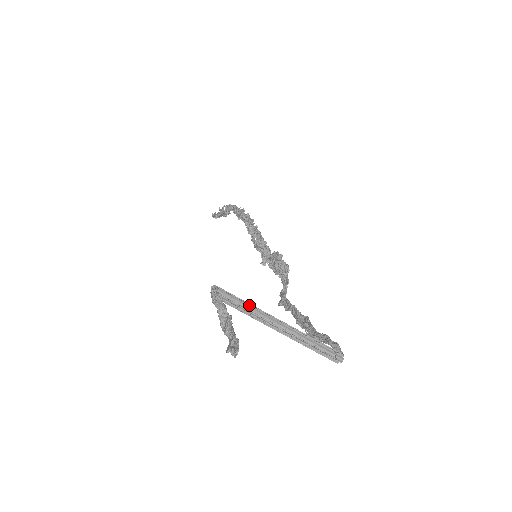
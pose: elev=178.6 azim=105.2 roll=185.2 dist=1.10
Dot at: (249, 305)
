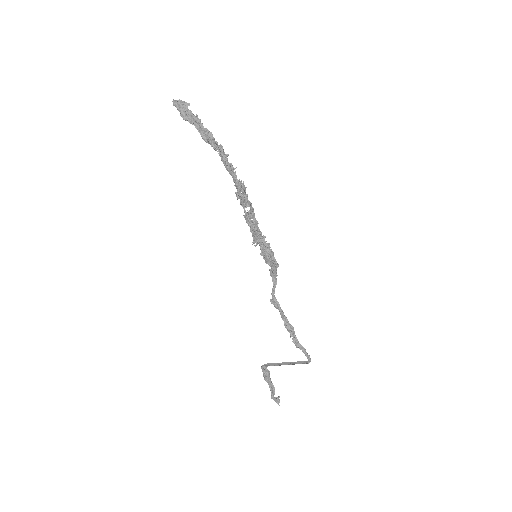
Dot at: (279, 363)
